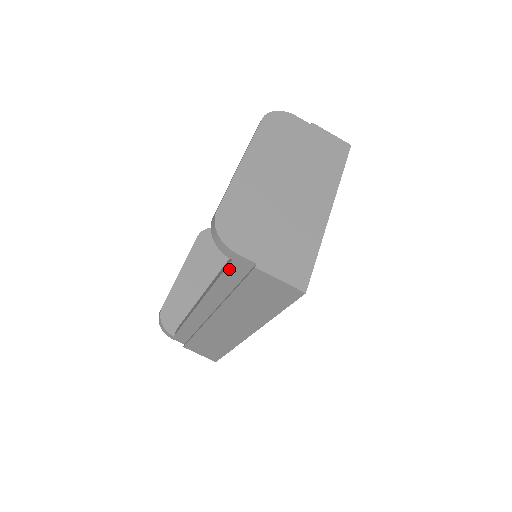
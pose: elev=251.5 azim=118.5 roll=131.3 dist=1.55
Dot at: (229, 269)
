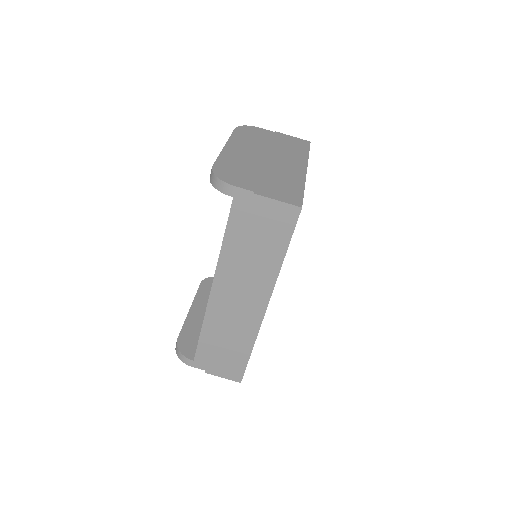
Dot at: (232, 213)
